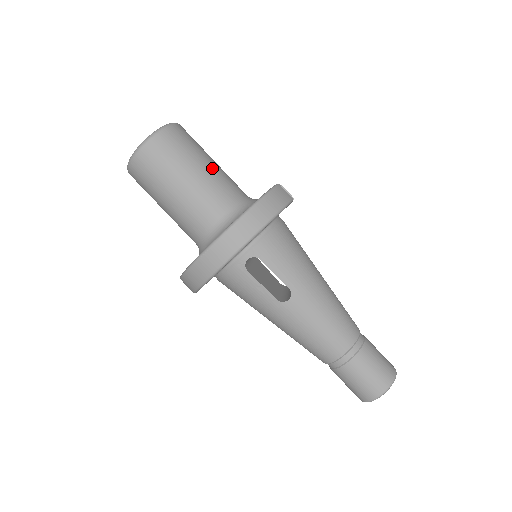
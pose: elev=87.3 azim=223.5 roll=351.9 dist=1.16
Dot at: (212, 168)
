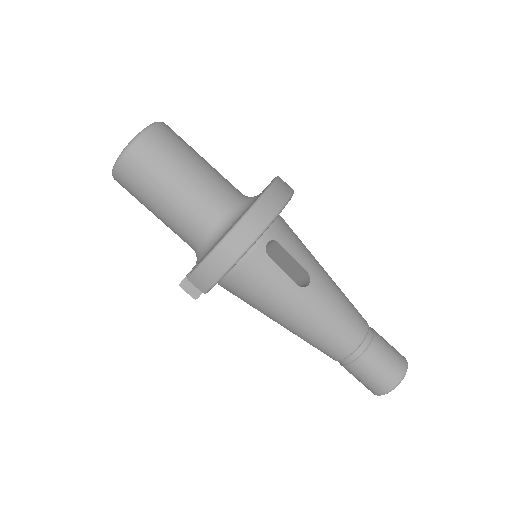
Dot at: occluded
